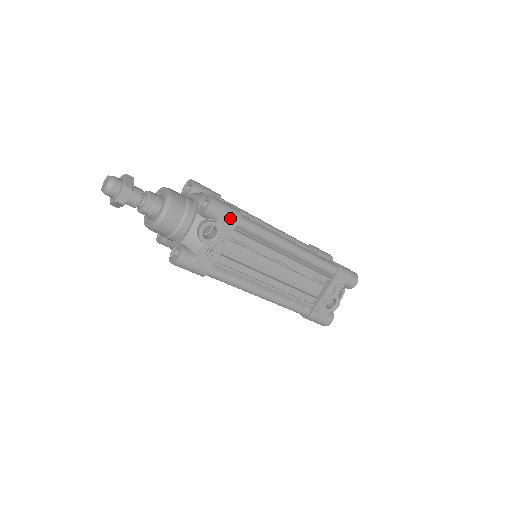
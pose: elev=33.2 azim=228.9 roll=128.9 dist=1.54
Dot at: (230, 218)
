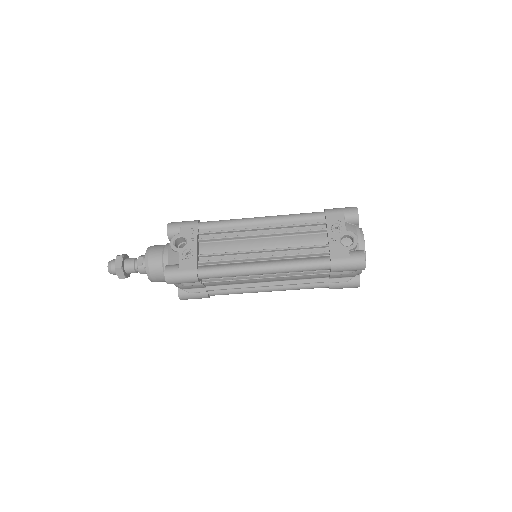
Dot at: (189, 225)
